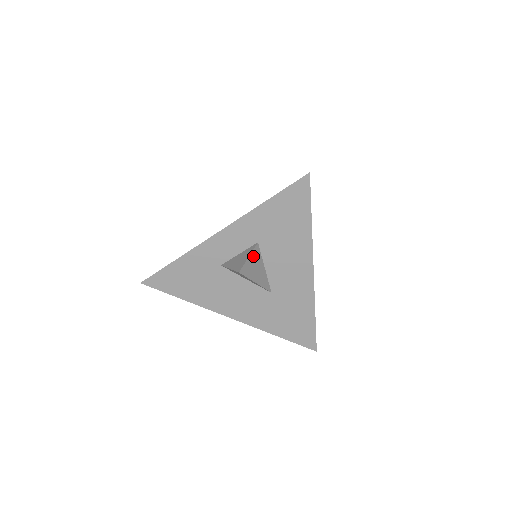
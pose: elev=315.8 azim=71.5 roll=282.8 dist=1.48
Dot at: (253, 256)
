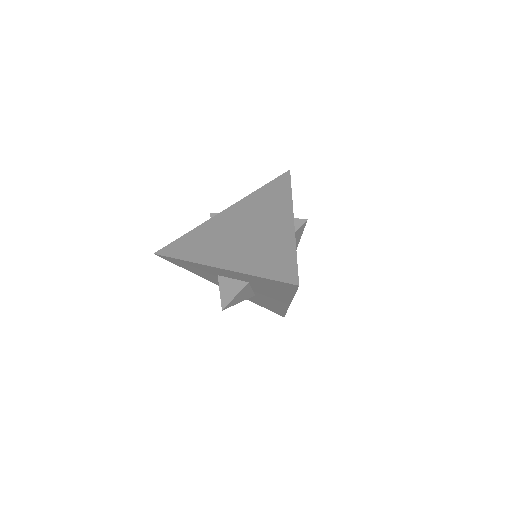
Dot at: (241, 292)
